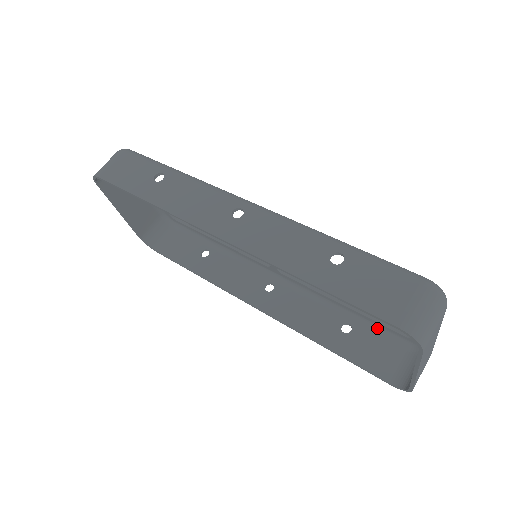
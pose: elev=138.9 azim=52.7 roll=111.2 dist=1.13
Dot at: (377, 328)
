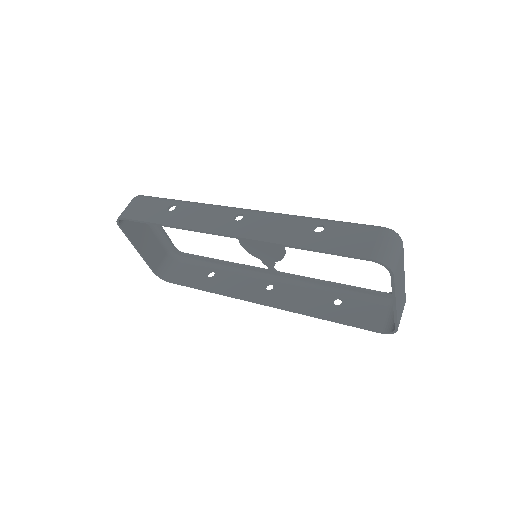
Dot at: (361, 295)
